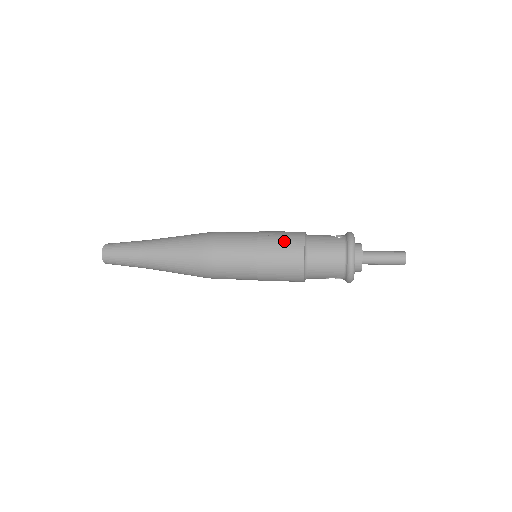
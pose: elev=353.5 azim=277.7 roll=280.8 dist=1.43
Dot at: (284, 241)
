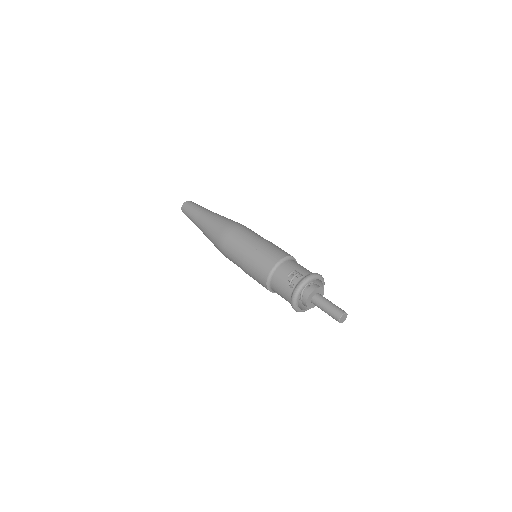
Dot at: (256, 273)
